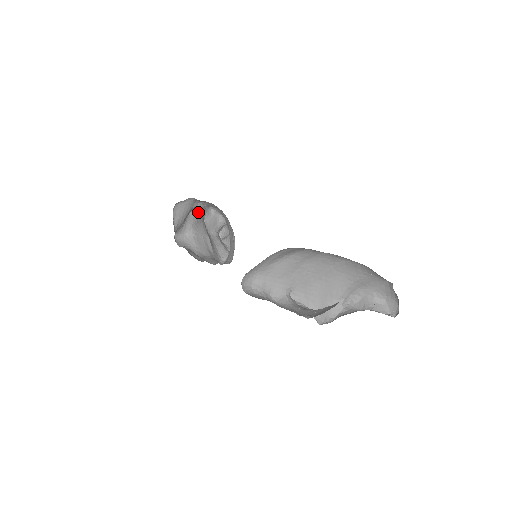
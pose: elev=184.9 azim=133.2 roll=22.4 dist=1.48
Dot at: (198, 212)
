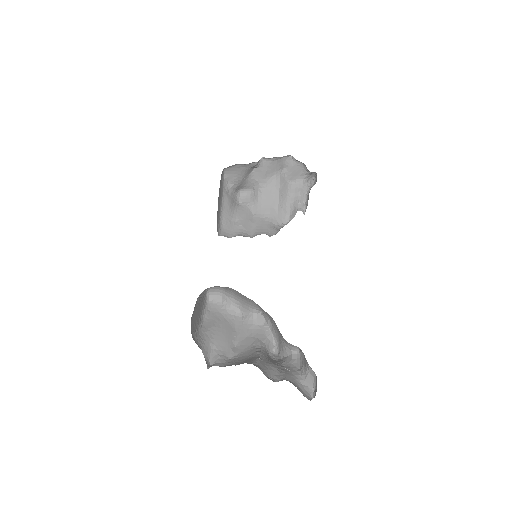
Dot at: (267, 166)
